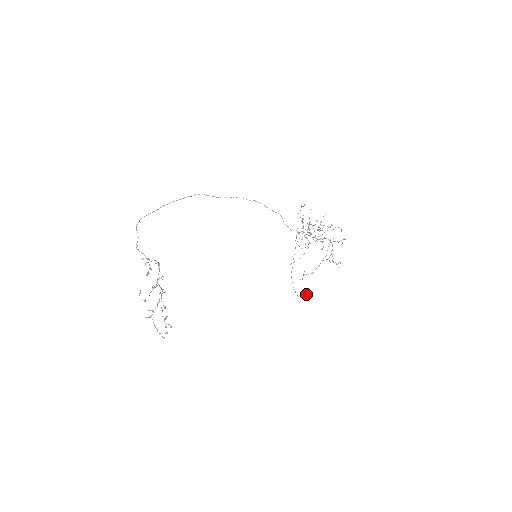
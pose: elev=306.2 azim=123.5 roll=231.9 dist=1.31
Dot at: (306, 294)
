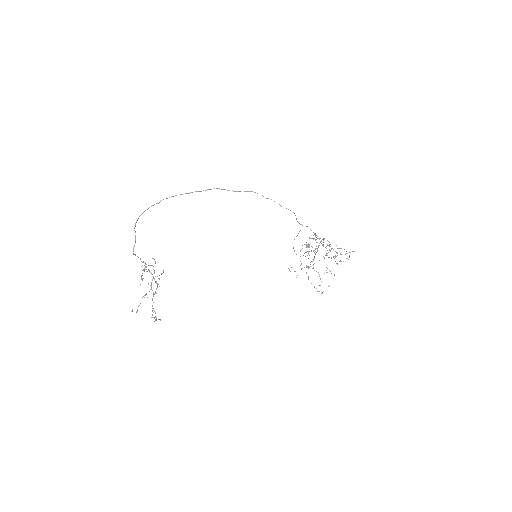
Dot at: occluded
